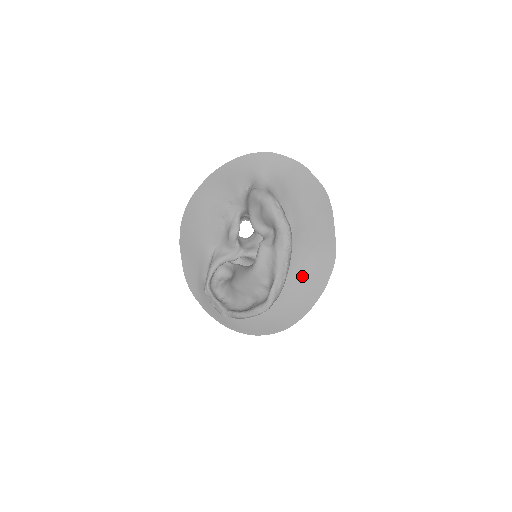
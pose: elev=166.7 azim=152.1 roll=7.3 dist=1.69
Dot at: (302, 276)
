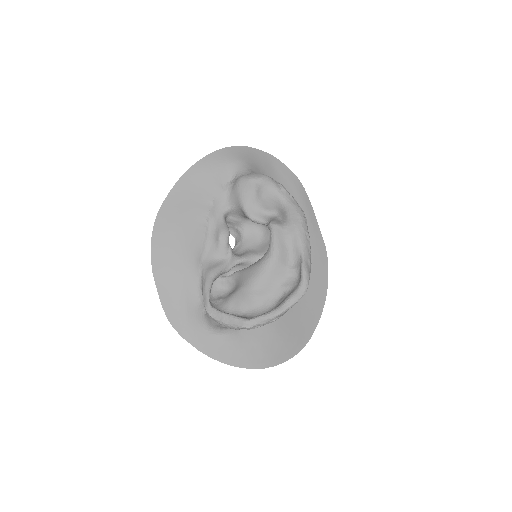
Dot at: occluded
